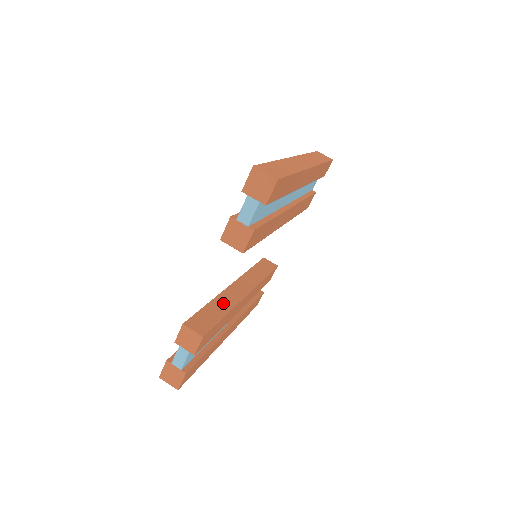
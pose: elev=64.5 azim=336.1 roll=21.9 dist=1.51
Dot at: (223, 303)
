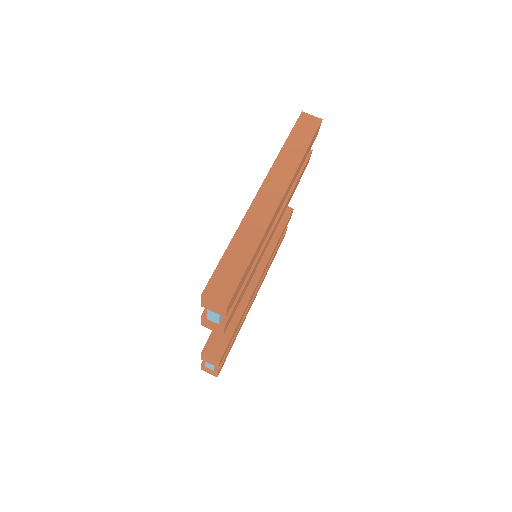
Dot at: occluded
